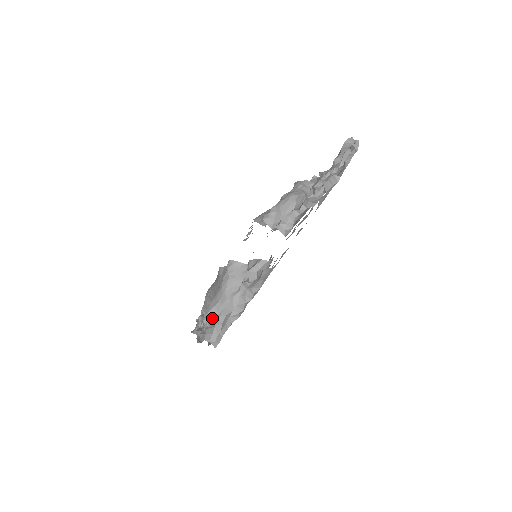
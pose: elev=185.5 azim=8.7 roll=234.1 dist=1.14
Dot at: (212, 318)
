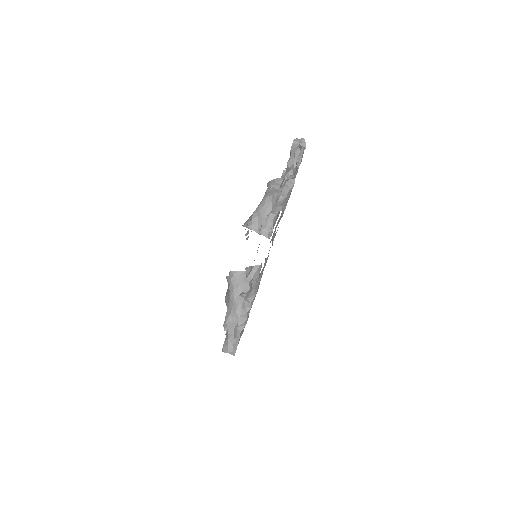
Dot at: occluded
